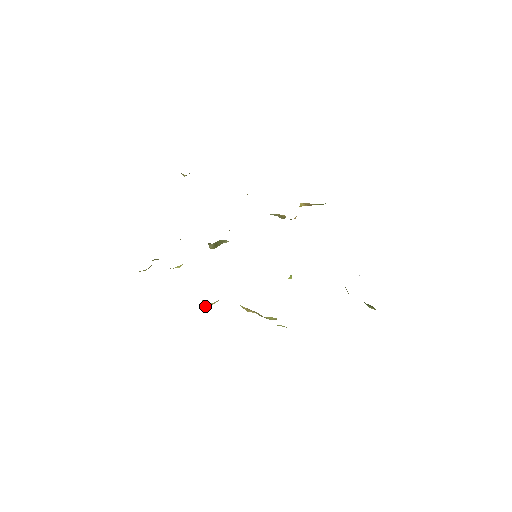
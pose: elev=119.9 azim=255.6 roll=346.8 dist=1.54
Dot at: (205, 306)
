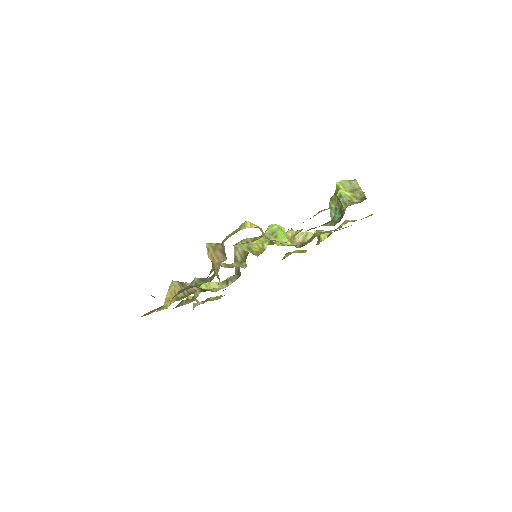
Dot at: occluded
